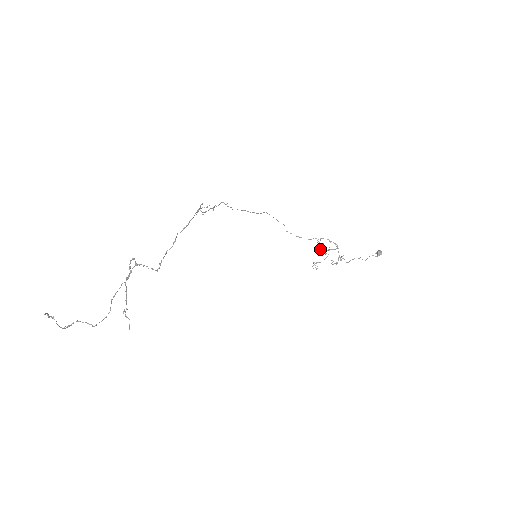
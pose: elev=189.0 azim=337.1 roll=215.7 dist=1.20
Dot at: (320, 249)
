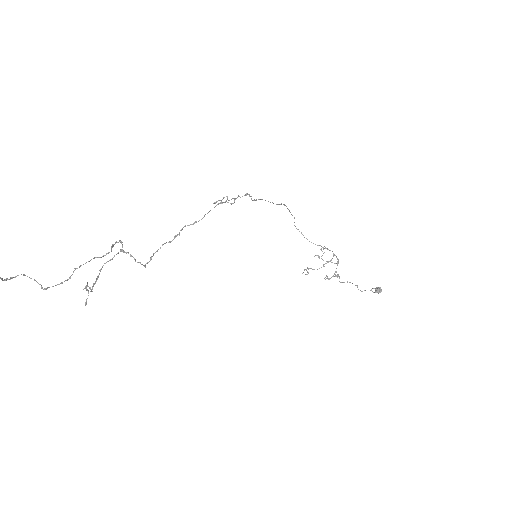
Dot at: (319, 256)
